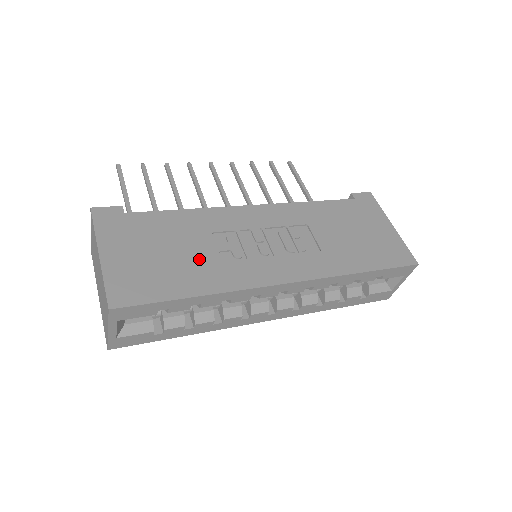
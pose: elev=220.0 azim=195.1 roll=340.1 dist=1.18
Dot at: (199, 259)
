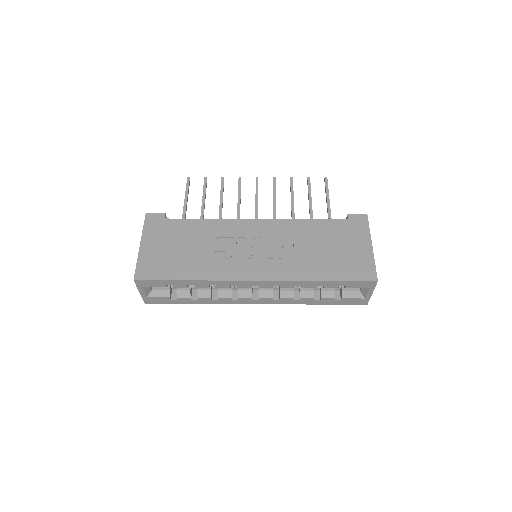
Dot at: (200, 255)
